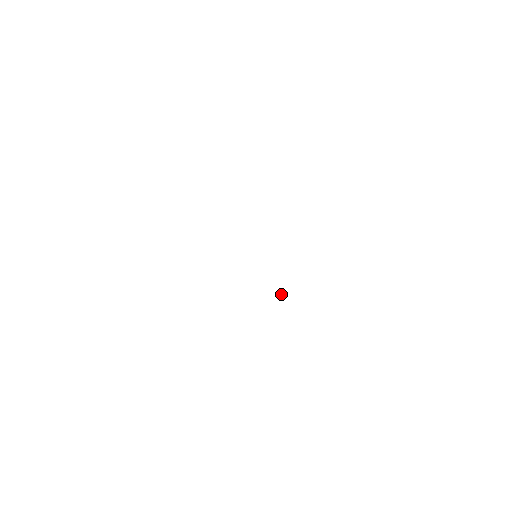
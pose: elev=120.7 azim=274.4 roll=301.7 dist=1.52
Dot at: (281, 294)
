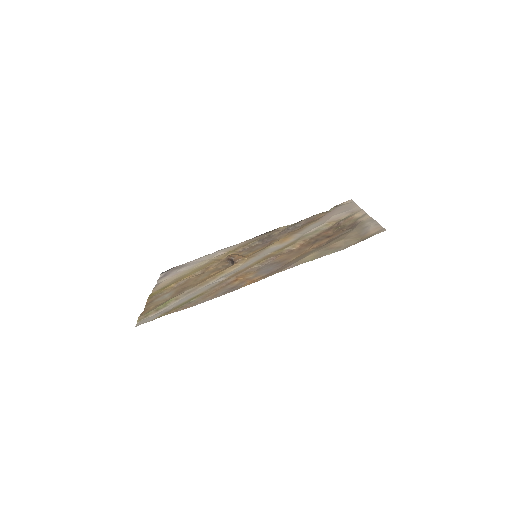
Dot at: (275, 237)
